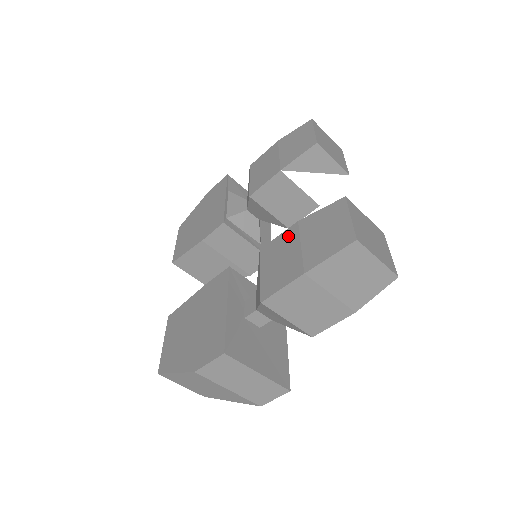
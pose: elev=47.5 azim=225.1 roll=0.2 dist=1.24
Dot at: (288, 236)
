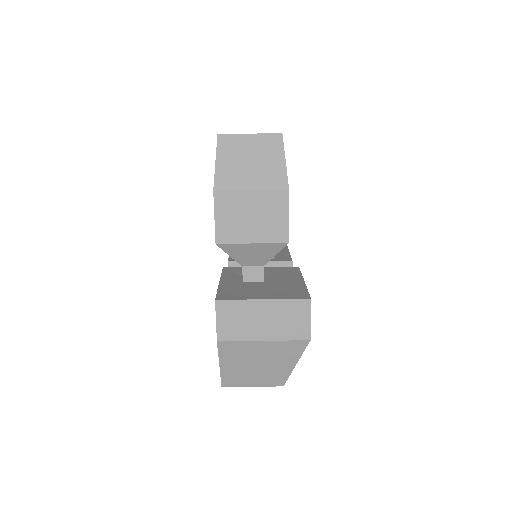
Dot at: occluded
